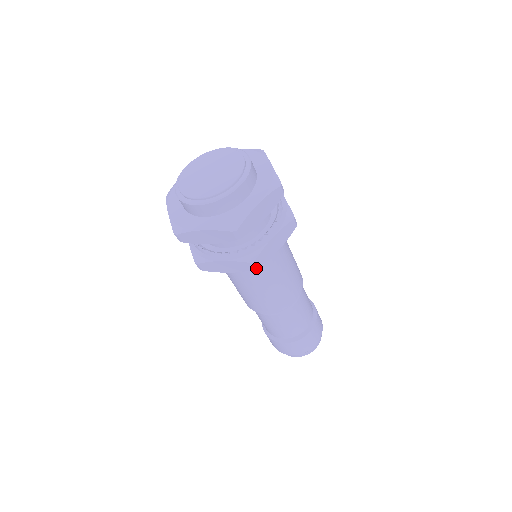
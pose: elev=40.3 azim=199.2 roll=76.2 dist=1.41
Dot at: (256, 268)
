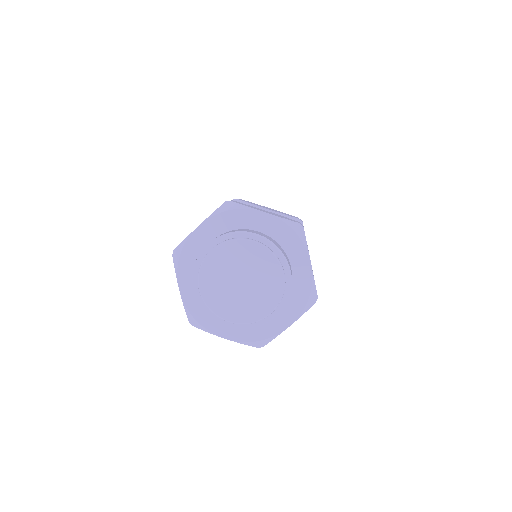
Dot at: occluded
